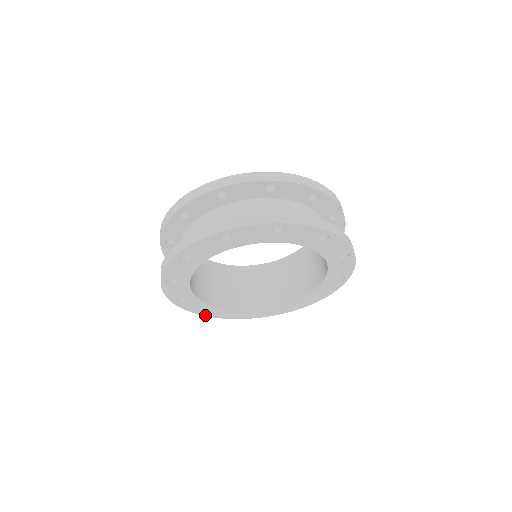
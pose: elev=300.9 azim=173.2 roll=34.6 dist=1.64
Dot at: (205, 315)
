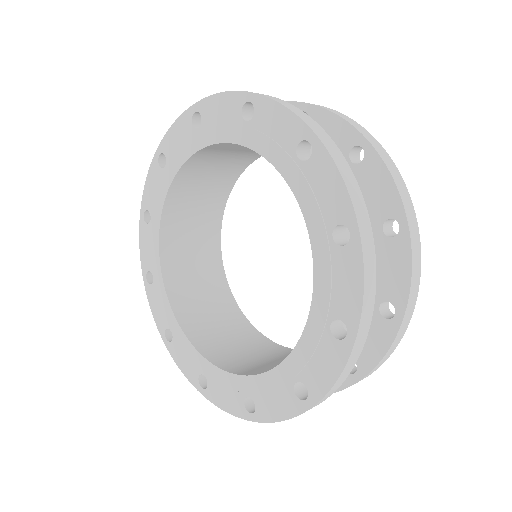
Dot at: (145, 279)
